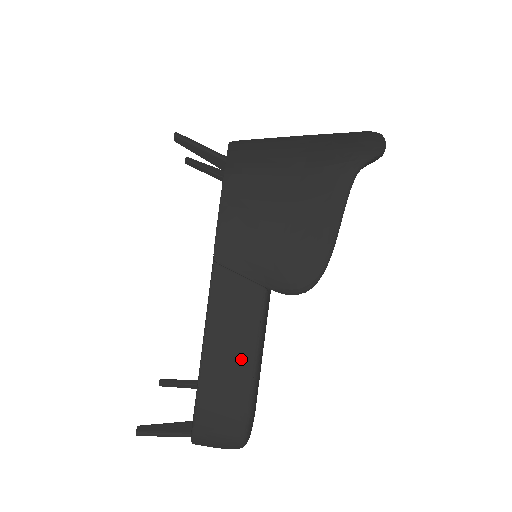
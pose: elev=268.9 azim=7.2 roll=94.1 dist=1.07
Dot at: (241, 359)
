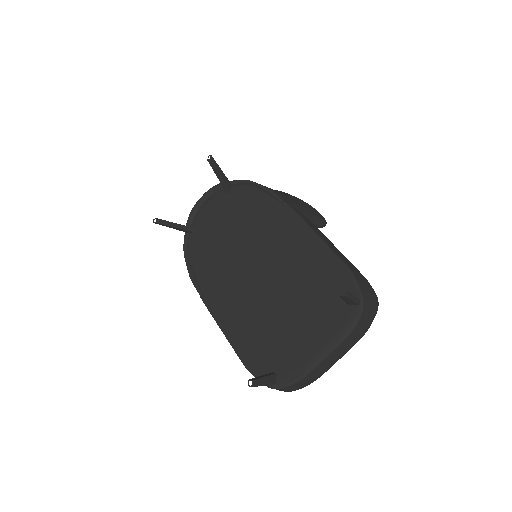
Dot at: (338, 250)
